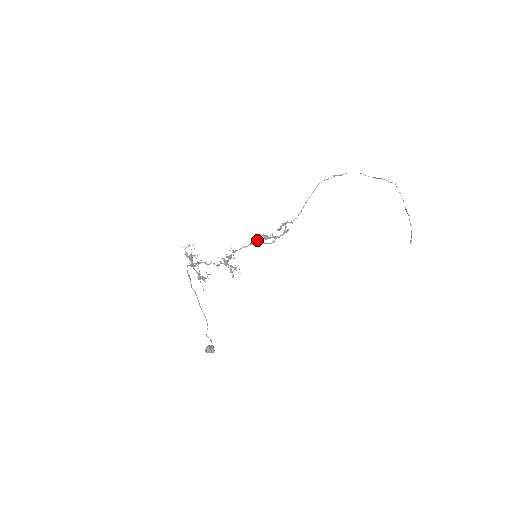
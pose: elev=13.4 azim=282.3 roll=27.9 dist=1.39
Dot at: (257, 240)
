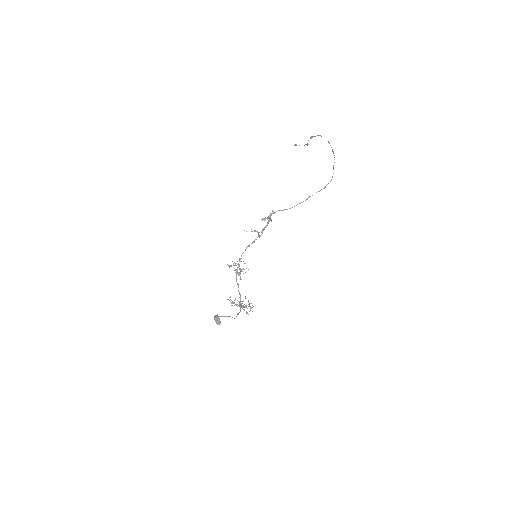
Dot at: occluded
